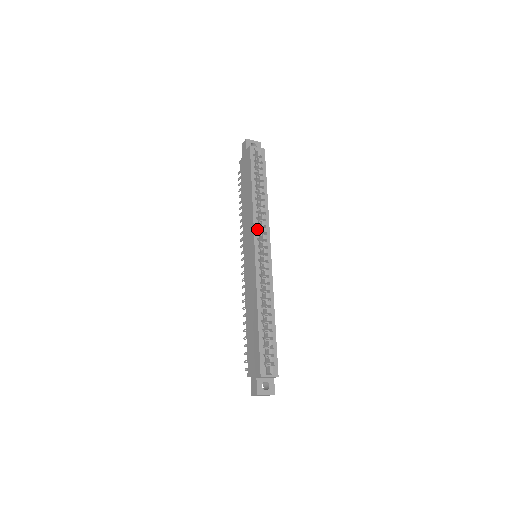
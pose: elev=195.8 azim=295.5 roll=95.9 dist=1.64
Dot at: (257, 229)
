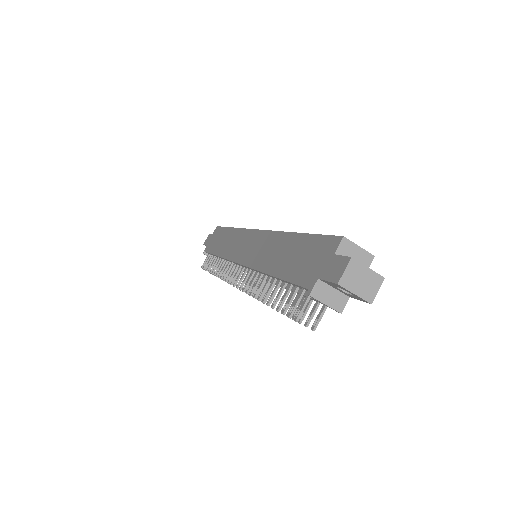
Dot at: occluded
